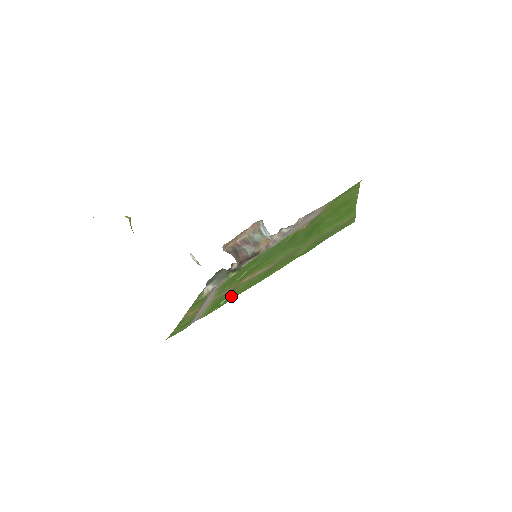
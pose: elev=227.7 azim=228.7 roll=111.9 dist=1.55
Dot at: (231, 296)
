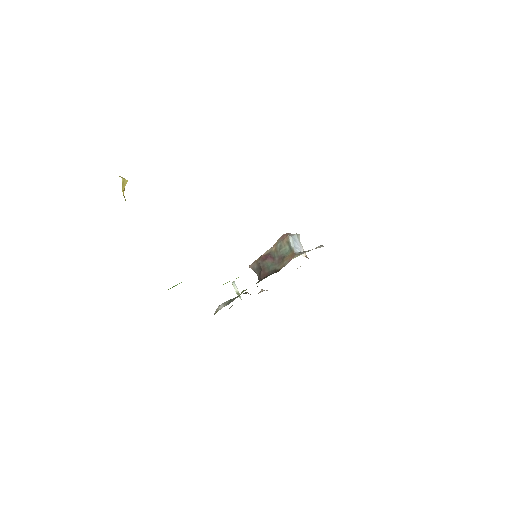
Dot at: occluded
